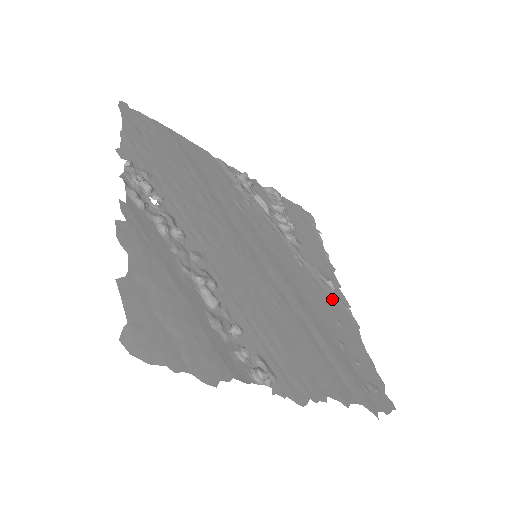
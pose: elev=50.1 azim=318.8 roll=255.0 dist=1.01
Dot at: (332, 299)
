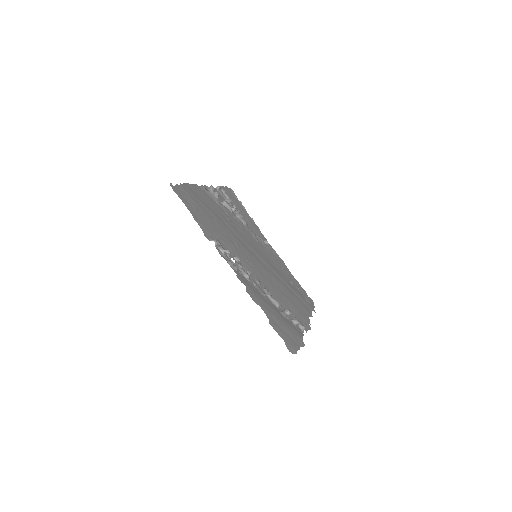
Dot at: (273, 254)
